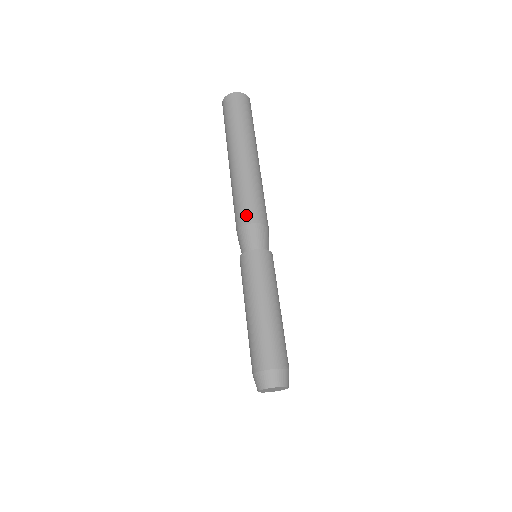
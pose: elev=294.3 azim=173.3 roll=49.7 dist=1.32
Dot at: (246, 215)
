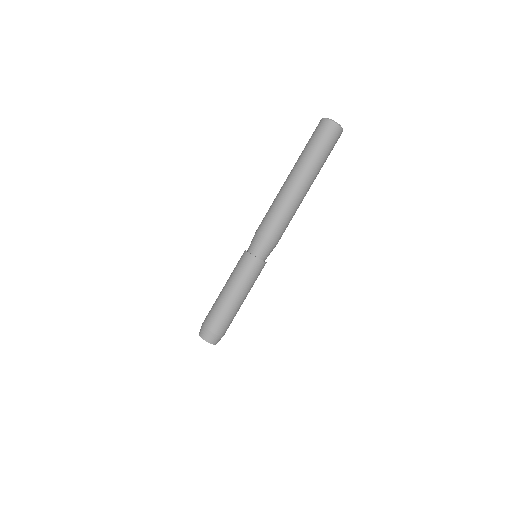
Dot at: (278, 235)
